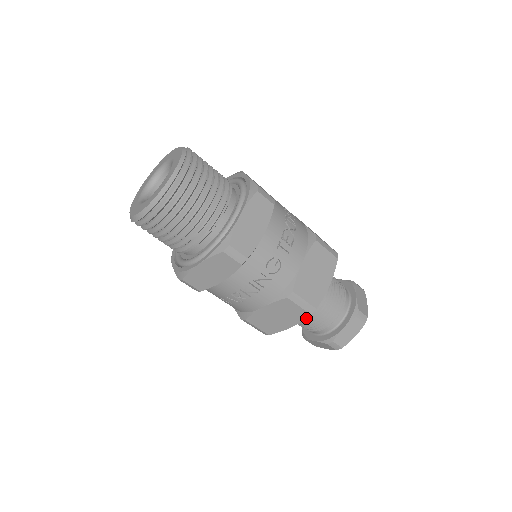
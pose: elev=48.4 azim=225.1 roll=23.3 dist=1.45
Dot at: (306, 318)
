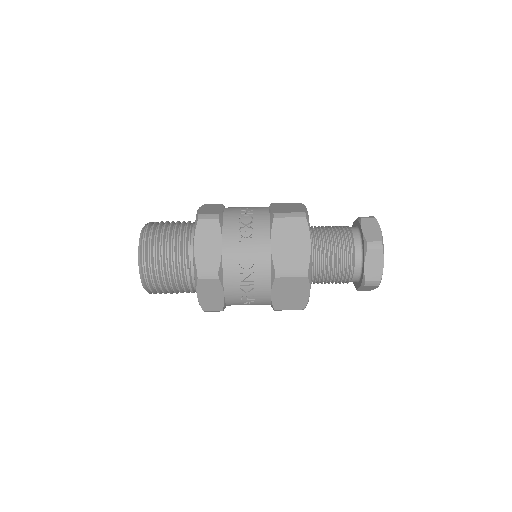
Dot at: (327, 277)
